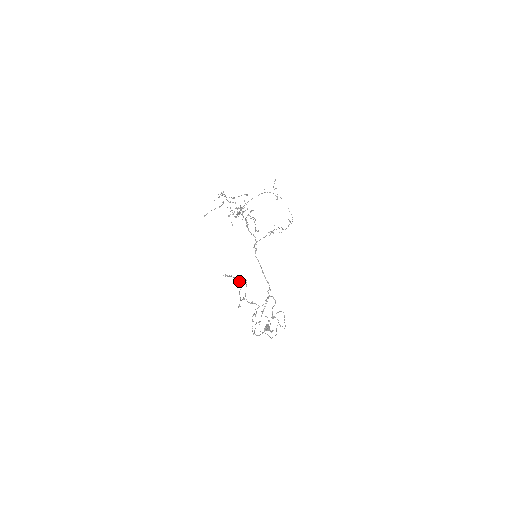
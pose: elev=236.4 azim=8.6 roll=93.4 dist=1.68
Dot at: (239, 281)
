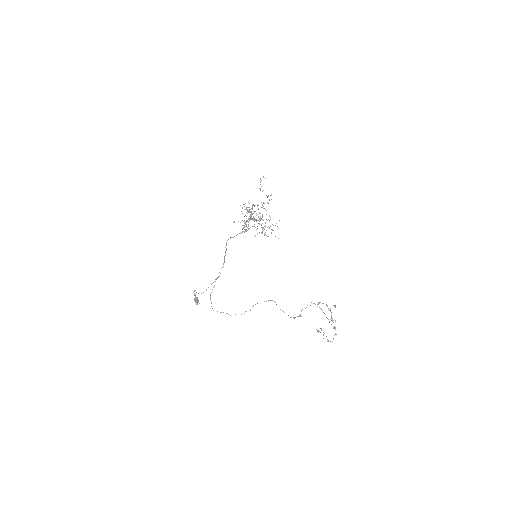
Dot at: (327, 306)
